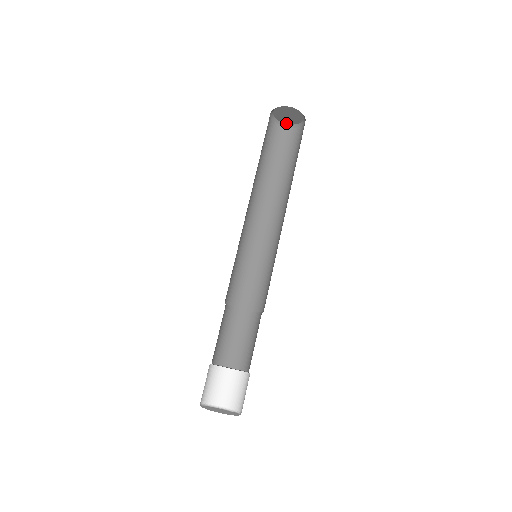
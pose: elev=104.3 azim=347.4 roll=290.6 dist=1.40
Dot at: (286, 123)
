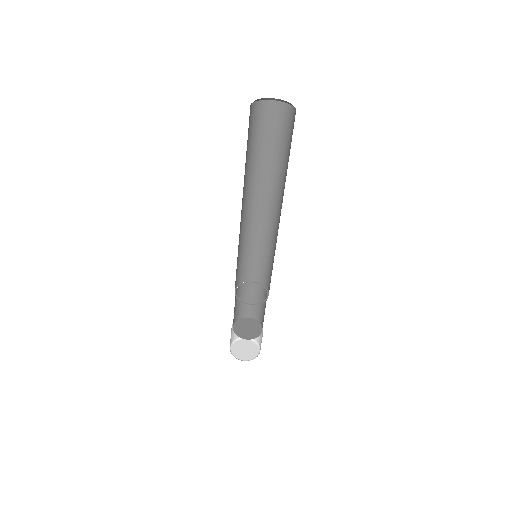
Dot at: (265, 98)
